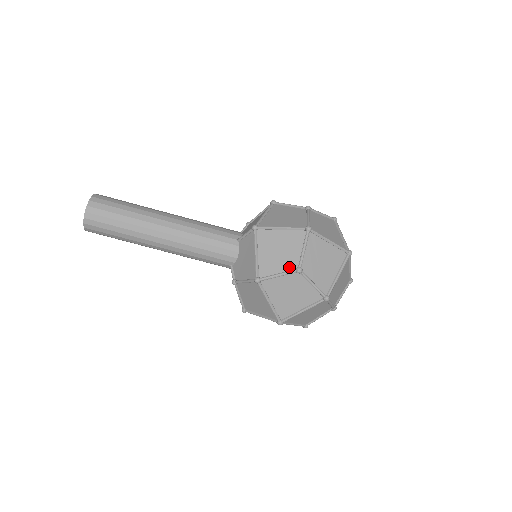
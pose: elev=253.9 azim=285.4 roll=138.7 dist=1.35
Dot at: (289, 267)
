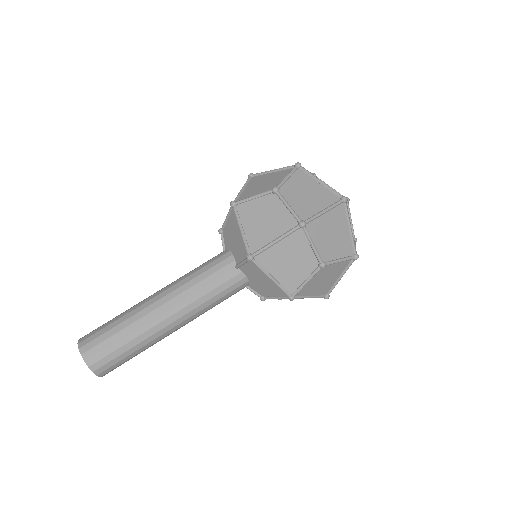
Dot at: (311, 269)
